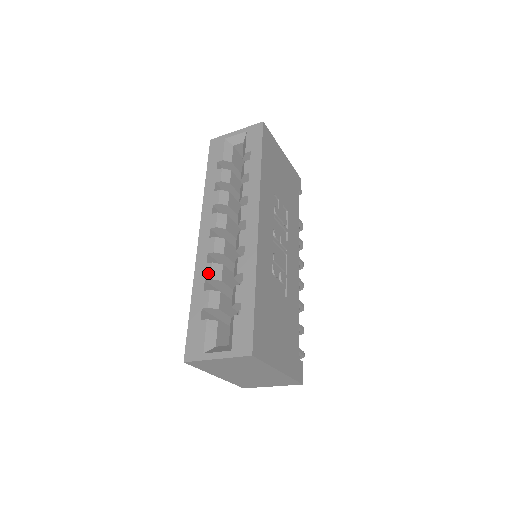
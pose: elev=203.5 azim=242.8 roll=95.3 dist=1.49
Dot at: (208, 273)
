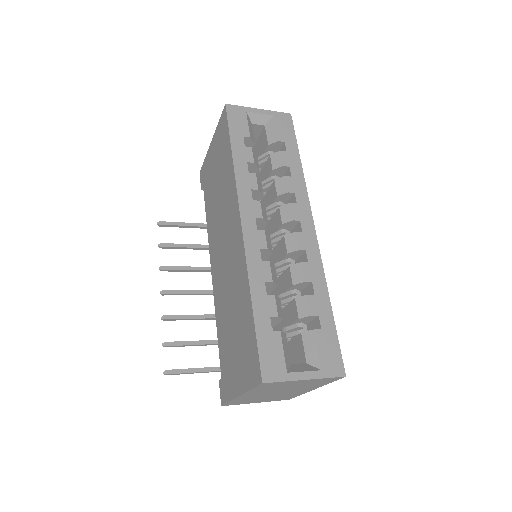
Dot at: (268, 273)
